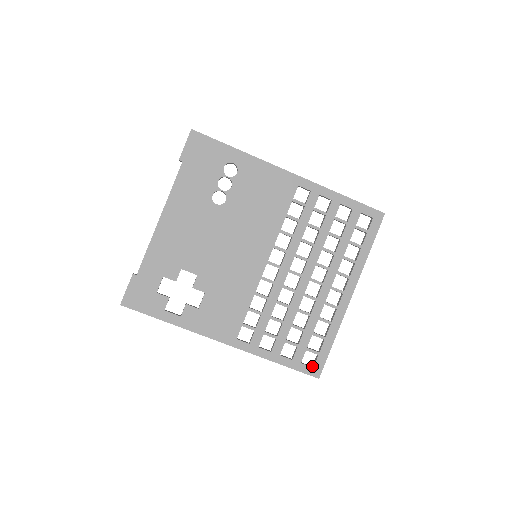
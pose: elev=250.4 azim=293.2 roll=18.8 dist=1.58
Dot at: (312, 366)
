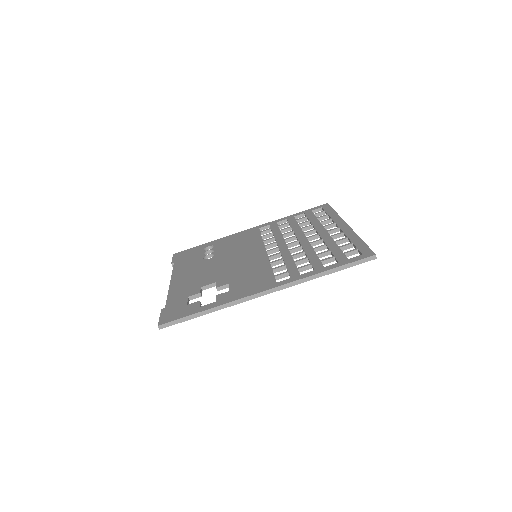
Dot at: occluded
